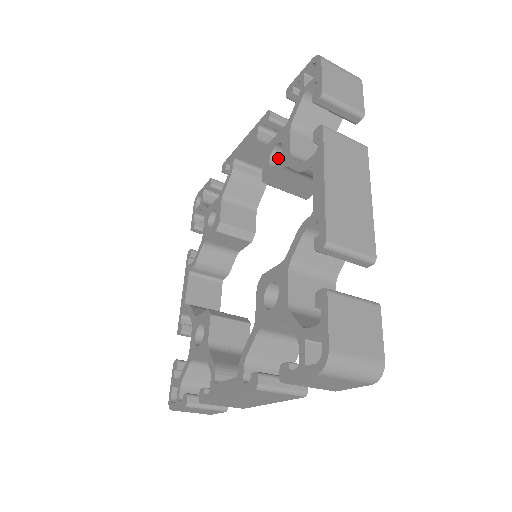
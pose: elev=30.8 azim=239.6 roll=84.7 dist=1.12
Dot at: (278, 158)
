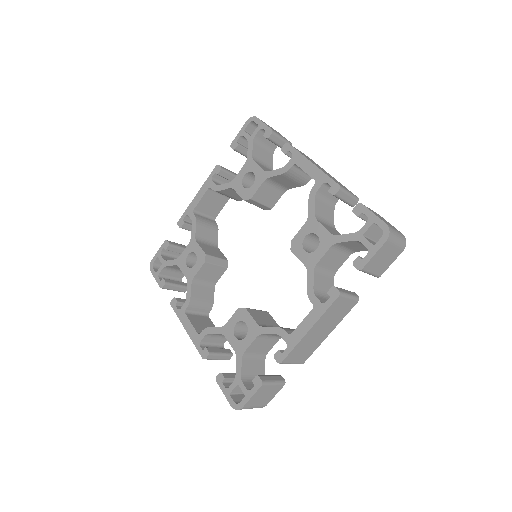
Dot at: (246, 185)
